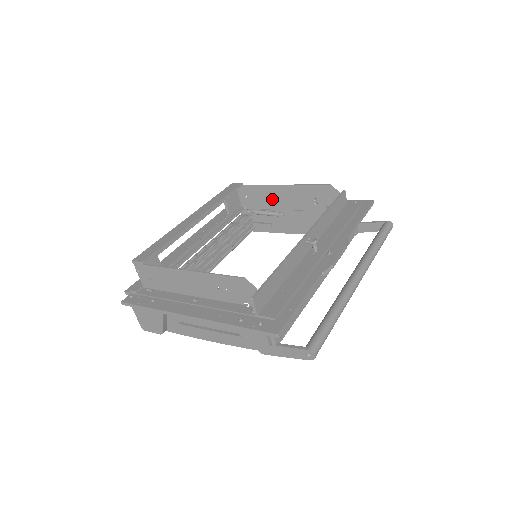
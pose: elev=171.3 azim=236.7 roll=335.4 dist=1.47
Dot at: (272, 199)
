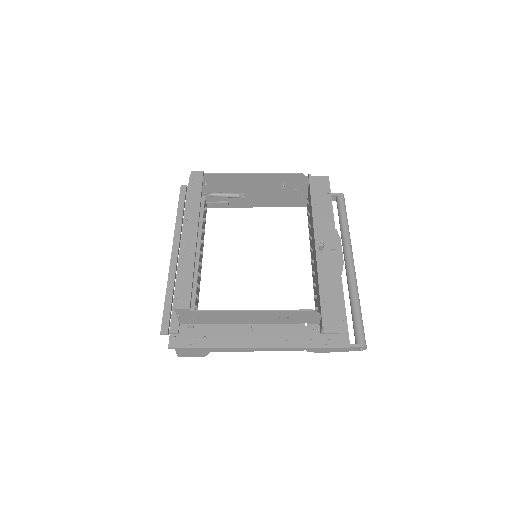
Dot at: (236, 185)
